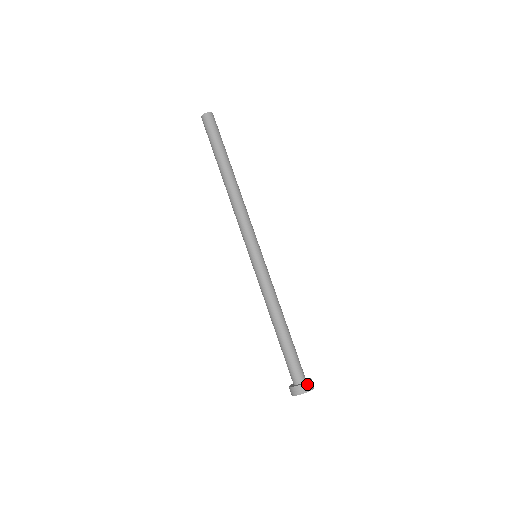
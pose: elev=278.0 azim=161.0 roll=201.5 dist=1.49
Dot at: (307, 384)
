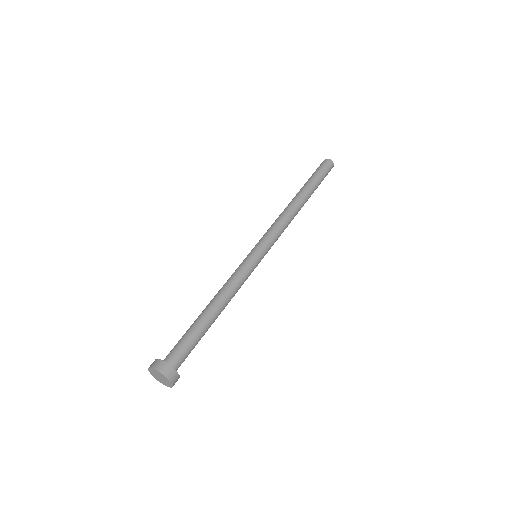
Dot at: (175, 373)
